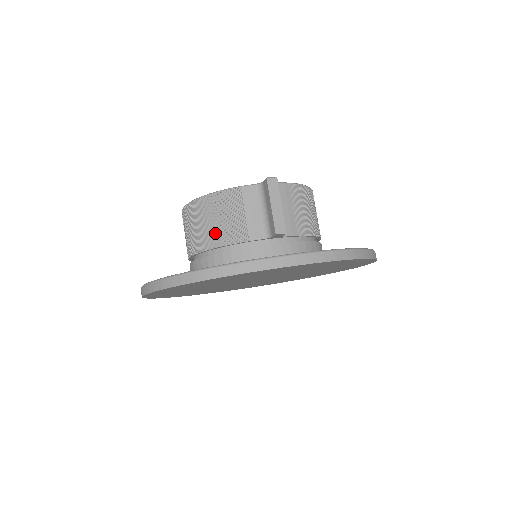
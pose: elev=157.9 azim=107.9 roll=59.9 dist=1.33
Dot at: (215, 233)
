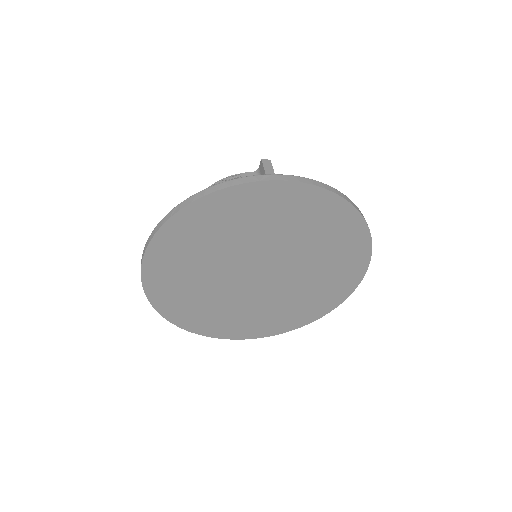
Dot at: occluded
